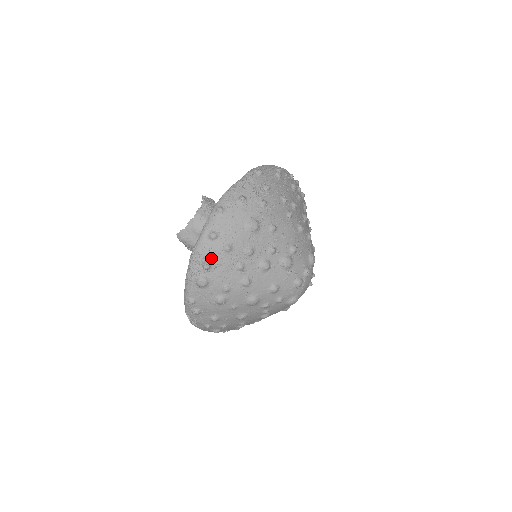
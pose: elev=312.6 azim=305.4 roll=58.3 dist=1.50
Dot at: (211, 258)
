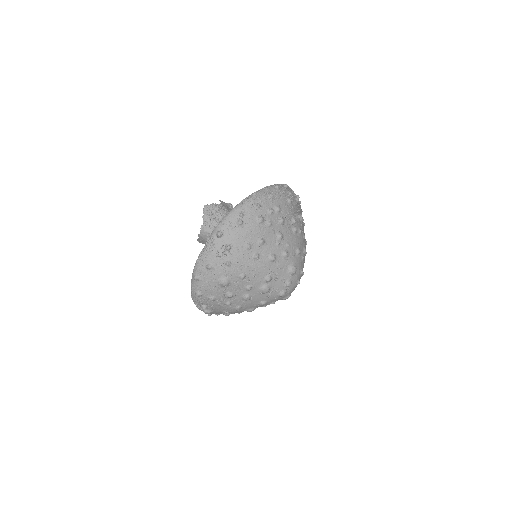
Dot at: (204, 304)
